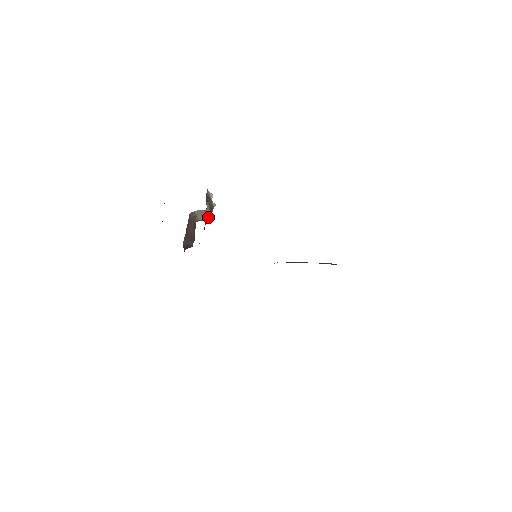
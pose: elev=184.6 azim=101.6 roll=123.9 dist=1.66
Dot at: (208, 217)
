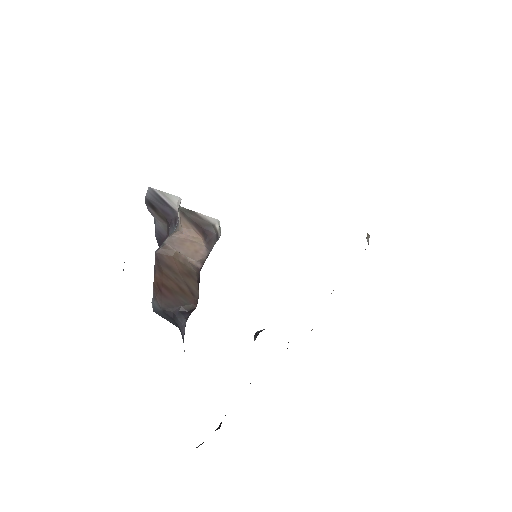
Dot at: (203, 245)
